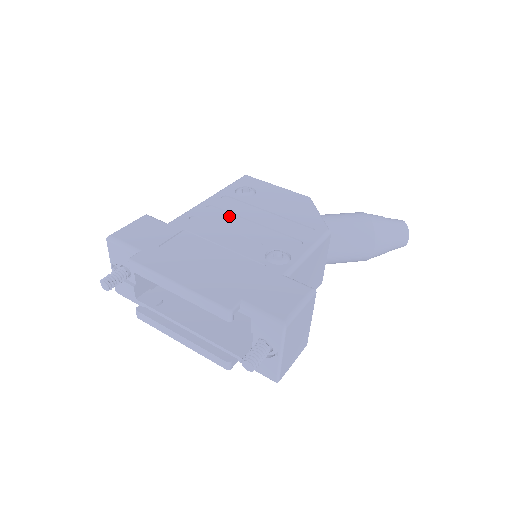
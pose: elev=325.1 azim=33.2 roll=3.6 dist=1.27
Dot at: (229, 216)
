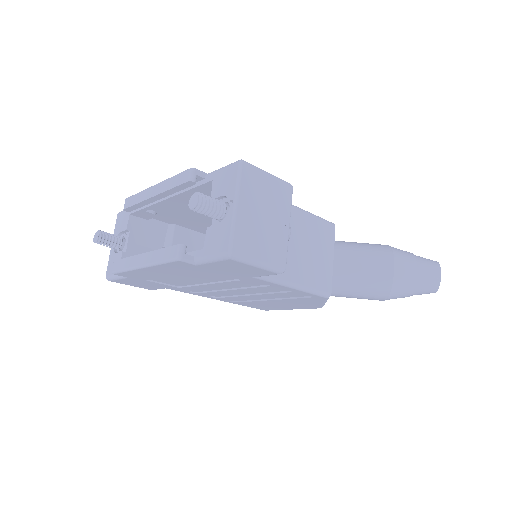
Dot at: occluded
